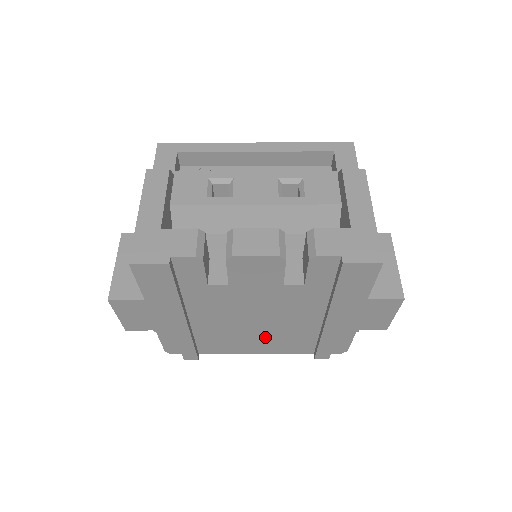
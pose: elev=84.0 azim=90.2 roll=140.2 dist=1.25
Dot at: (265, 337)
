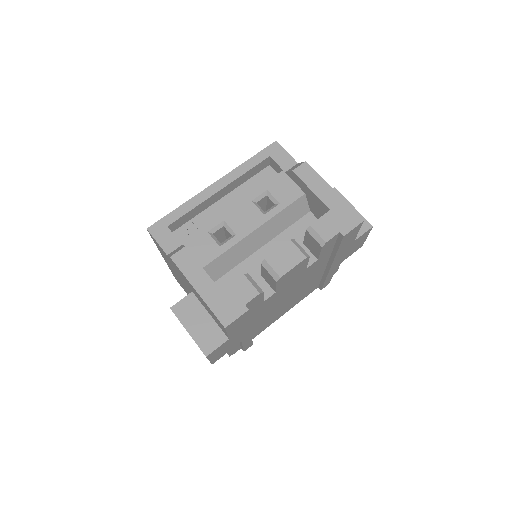
Dot at: (291, 301)
